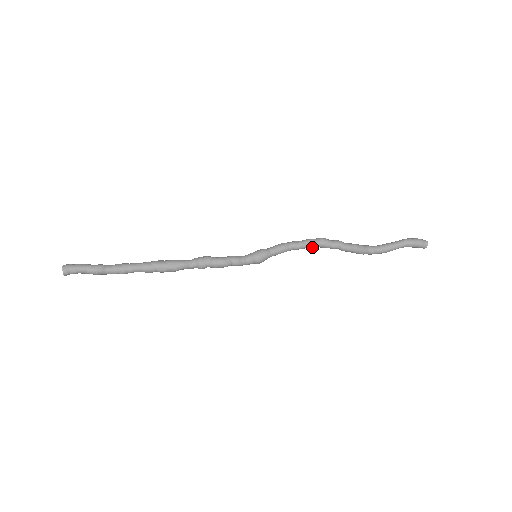
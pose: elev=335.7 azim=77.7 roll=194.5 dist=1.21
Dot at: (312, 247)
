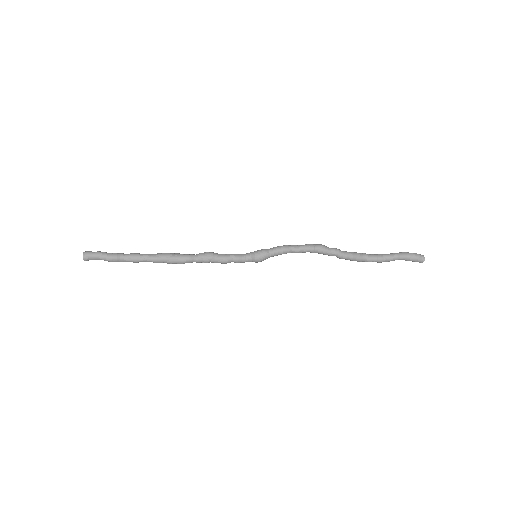
Dot at: (310, 252)
